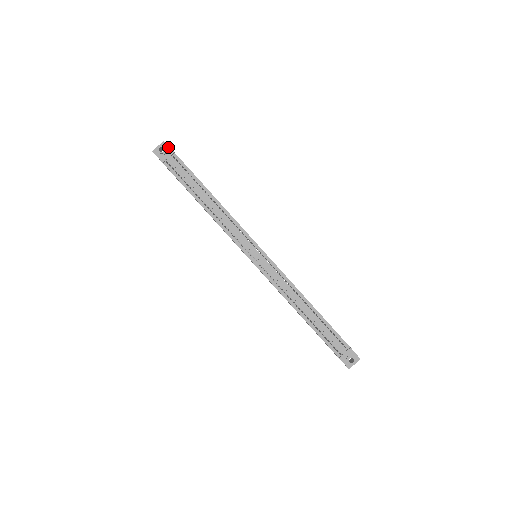
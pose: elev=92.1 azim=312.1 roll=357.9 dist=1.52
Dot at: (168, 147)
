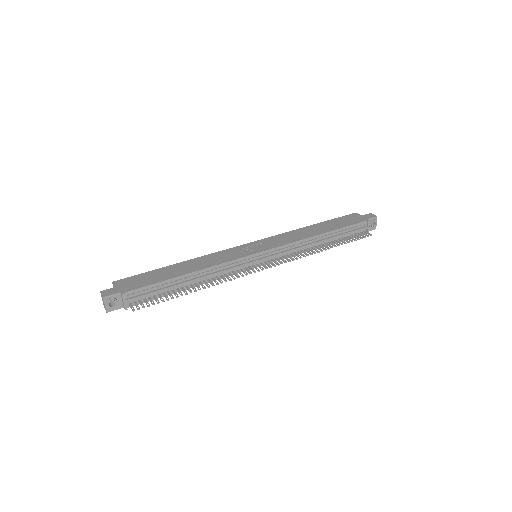
Dot at: (112, 296)
